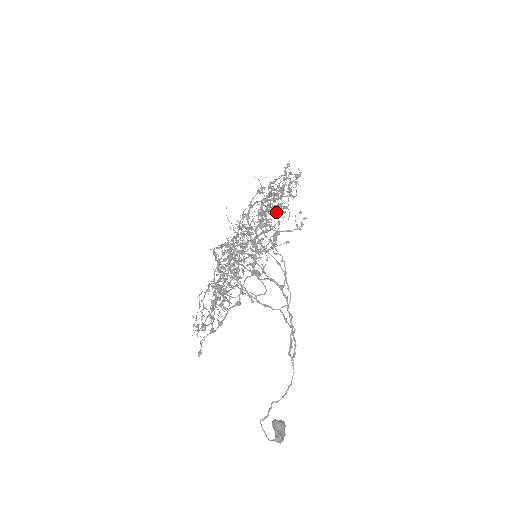
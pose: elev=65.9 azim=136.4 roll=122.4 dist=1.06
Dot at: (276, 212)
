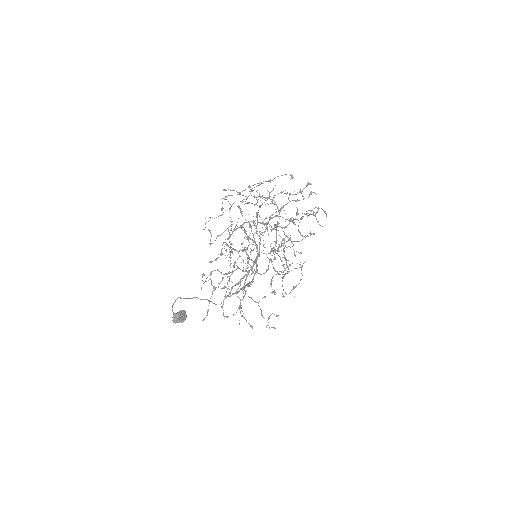
Dot at: (312, 192)
